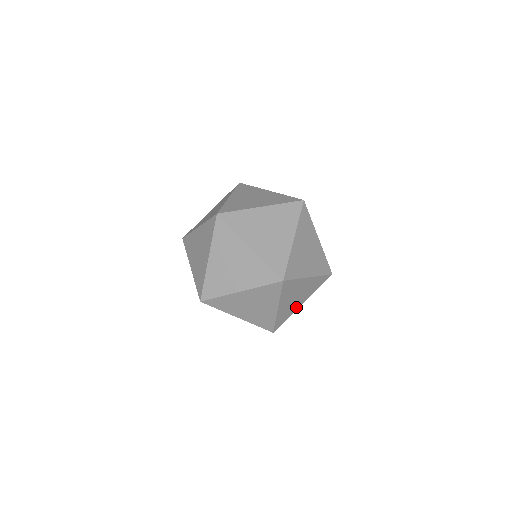
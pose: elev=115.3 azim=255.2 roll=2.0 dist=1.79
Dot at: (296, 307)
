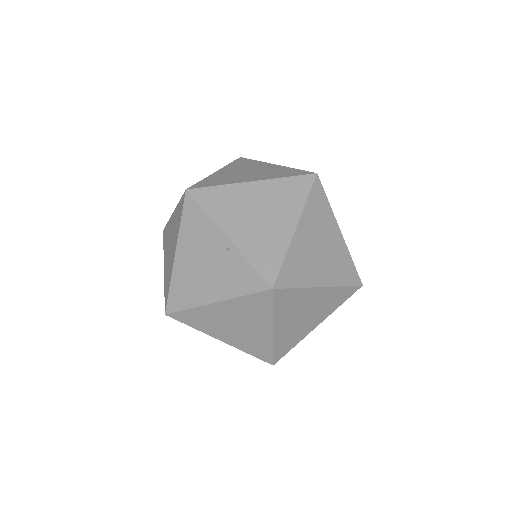
Dot at: occluded
